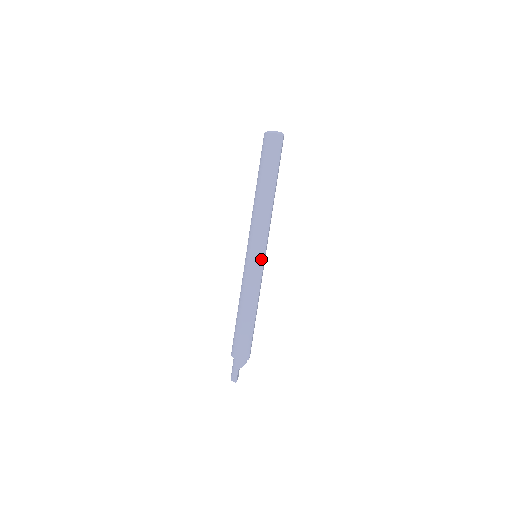
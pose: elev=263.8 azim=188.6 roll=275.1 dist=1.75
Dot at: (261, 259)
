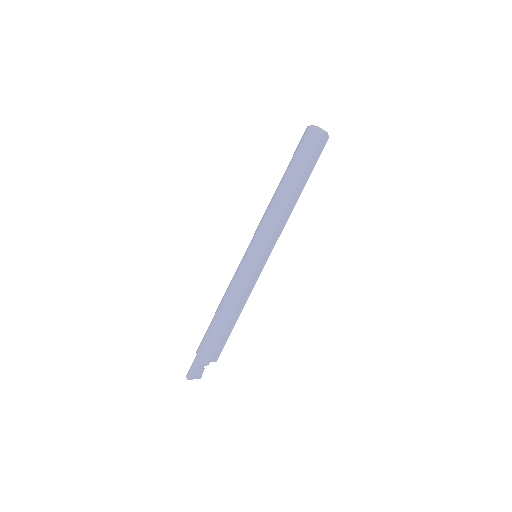
Dot at: (255, 259)
